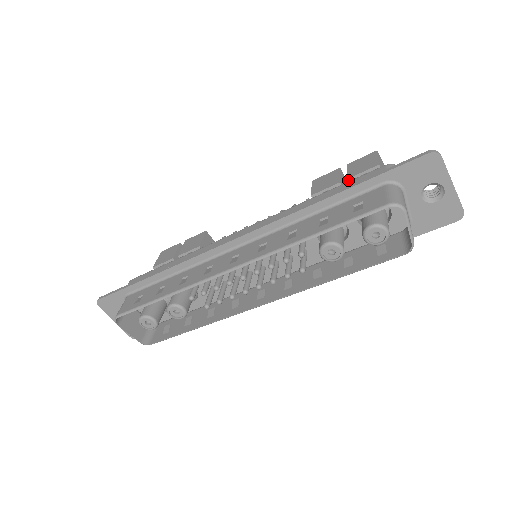
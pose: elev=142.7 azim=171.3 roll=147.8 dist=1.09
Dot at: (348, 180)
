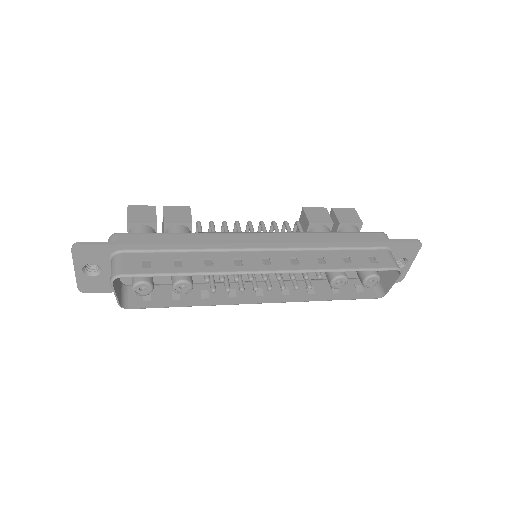
Dot at: (339, 224)
